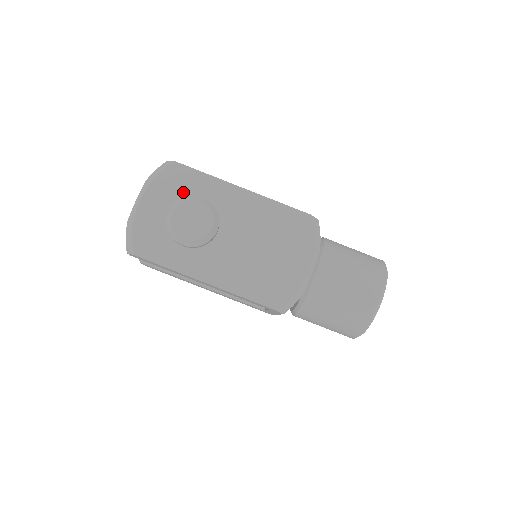
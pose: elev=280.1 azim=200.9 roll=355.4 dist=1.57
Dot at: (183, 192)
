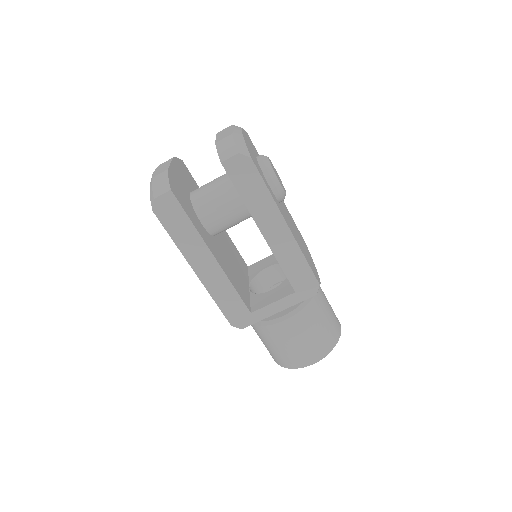
Dot at: occluded
